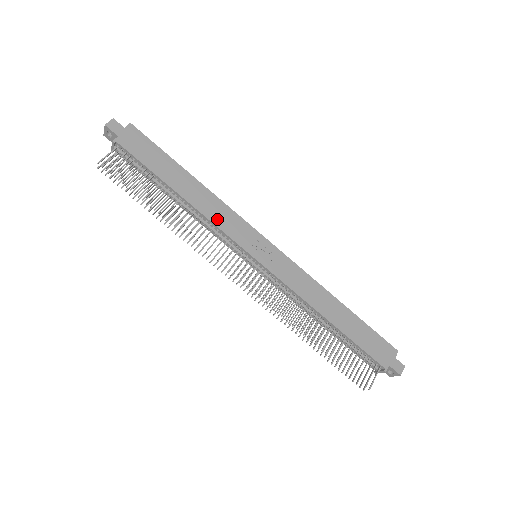
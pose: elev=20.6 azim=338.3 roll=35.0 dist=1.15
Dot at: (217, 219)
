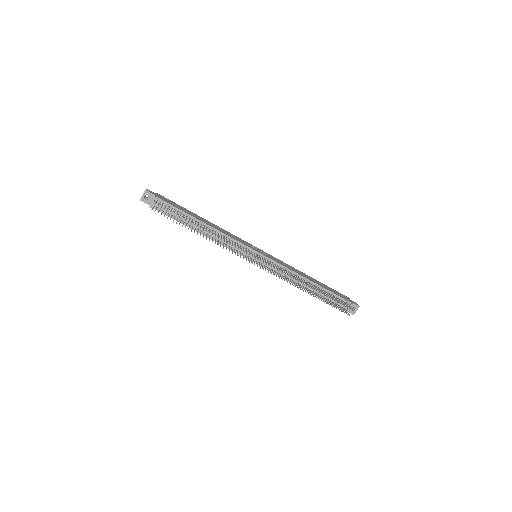
Dot at: (229, 235)
